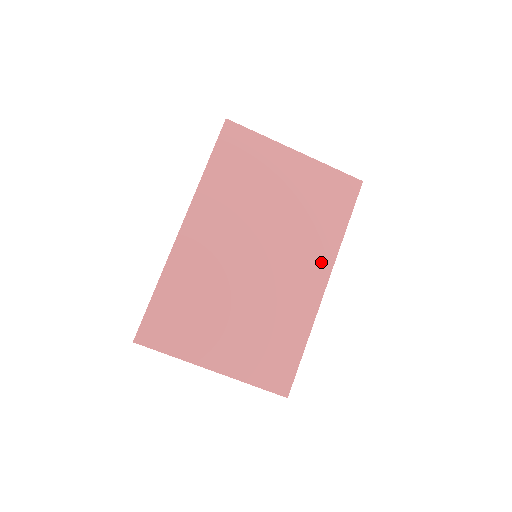
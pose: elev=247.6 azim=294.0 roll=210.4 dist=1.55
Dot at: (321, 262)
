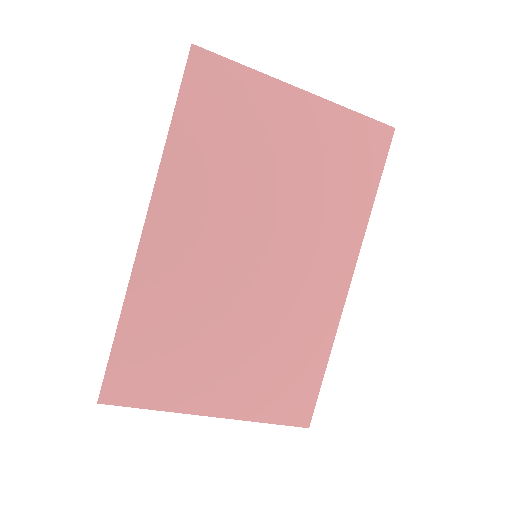
Dot at: (343, 251)
